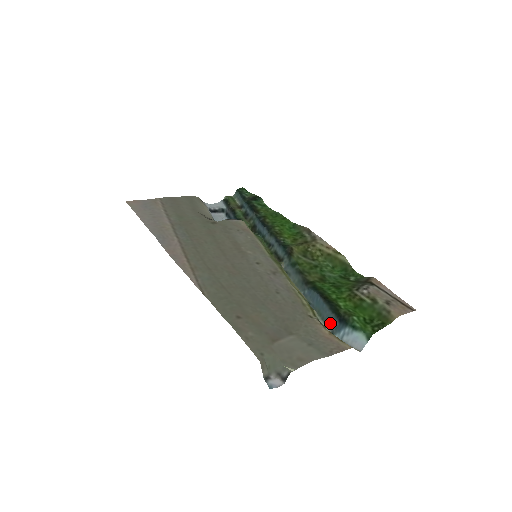
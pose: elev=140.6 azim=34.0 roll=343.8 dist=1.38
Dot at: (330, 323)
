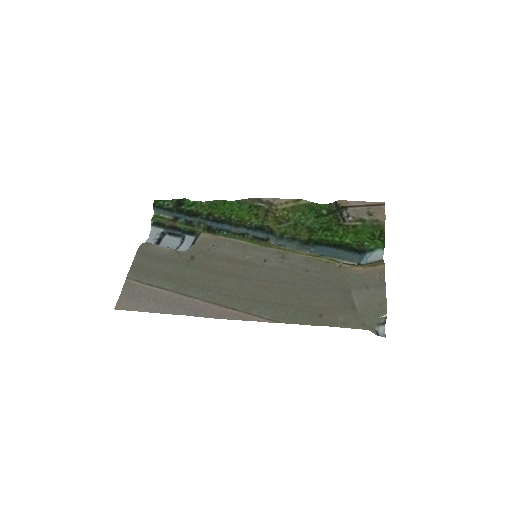
Dot at: (353, 259)
